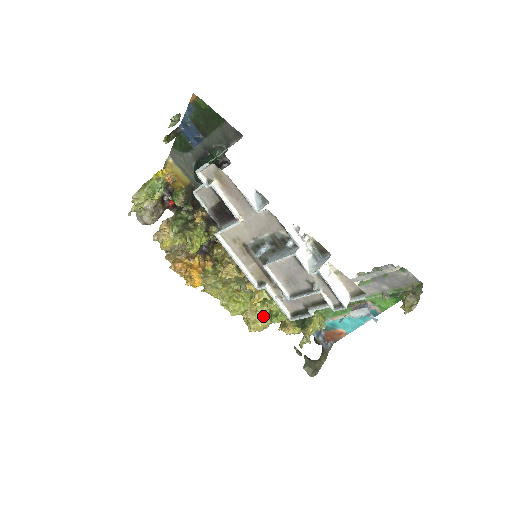
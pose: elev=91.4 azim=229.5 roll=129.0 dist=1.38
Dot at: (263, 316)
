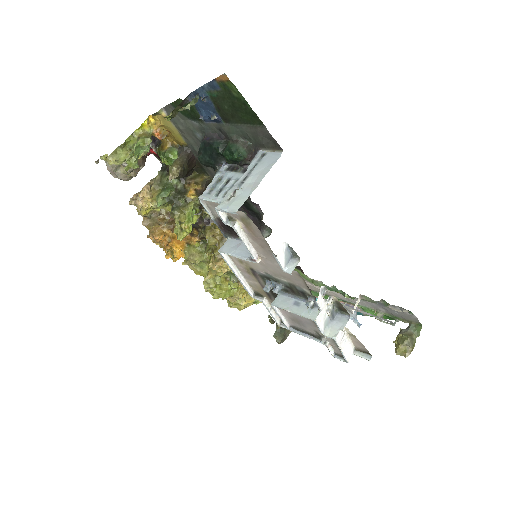
Dot at: occluded
